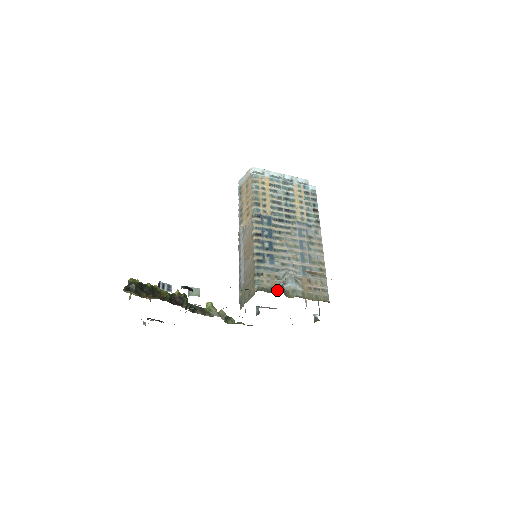
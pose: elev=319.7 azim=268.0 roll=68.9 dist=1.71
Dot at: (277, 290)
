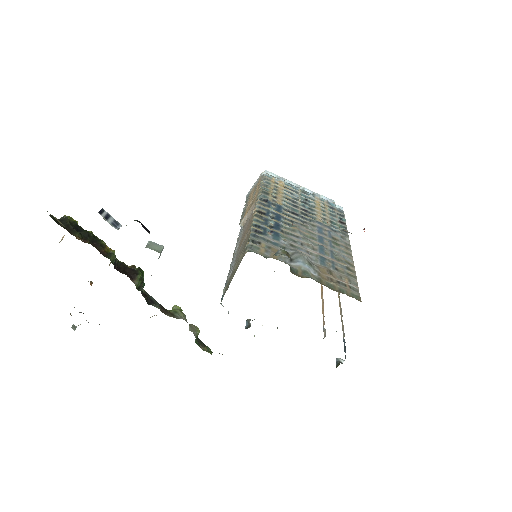
Dot at: (279, 253)
